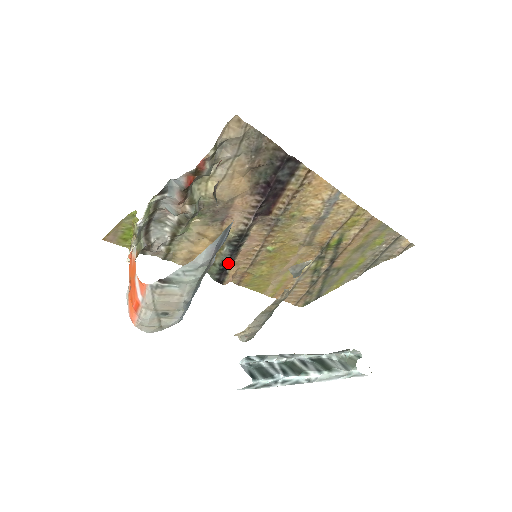
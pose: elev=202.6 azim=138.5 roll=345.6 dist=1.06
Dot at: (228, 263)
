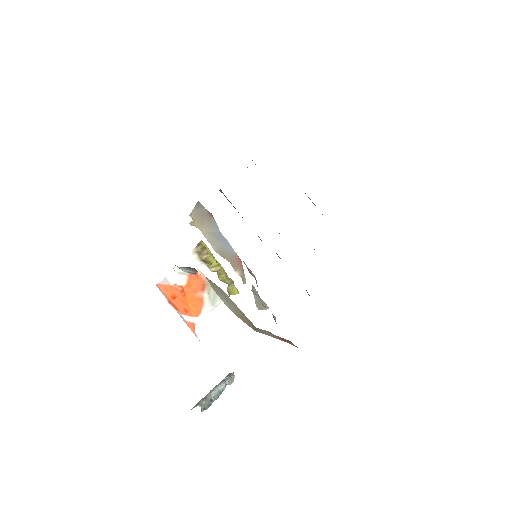
Dot at: occluded
